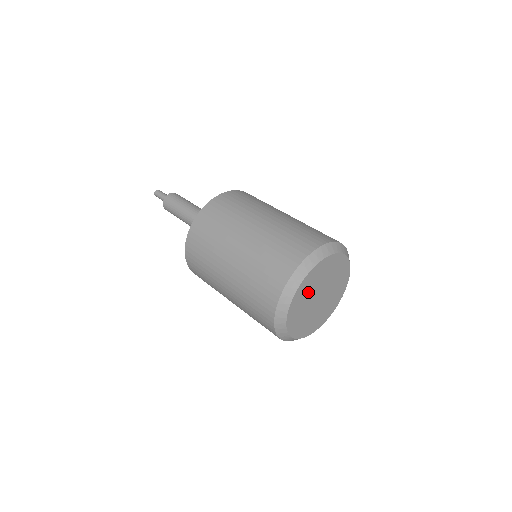
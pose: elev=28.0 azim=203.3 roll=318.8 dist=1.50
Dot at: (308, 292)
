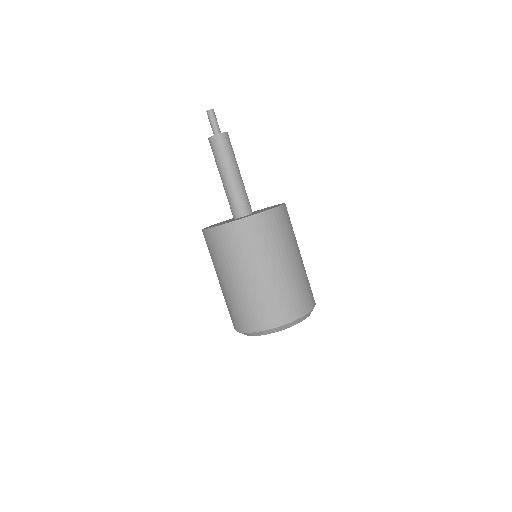
Dot at: occluded
